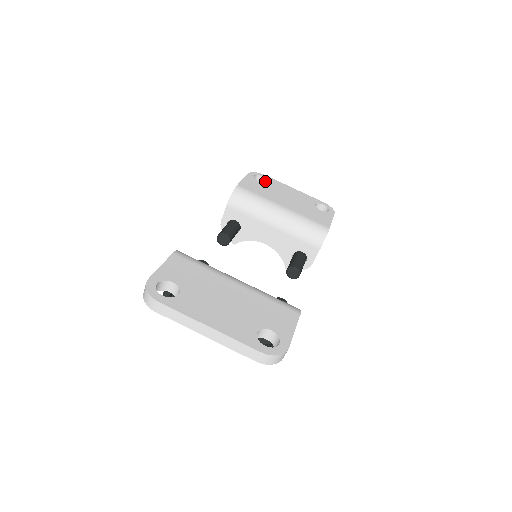
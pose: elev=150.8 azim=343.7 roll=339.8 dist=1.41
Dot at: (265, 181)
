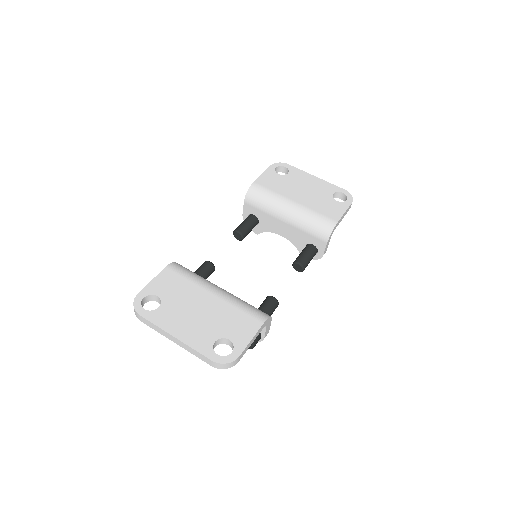
Dot at: (288, 171)
